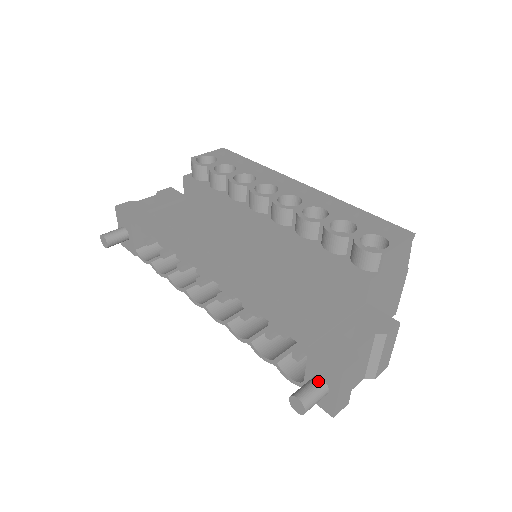
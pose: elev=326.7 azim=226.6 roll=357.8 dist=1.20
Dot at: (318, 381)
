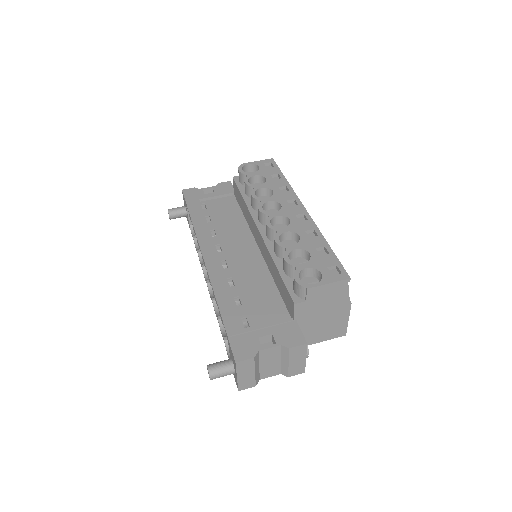
Dot at: (229, 362)
